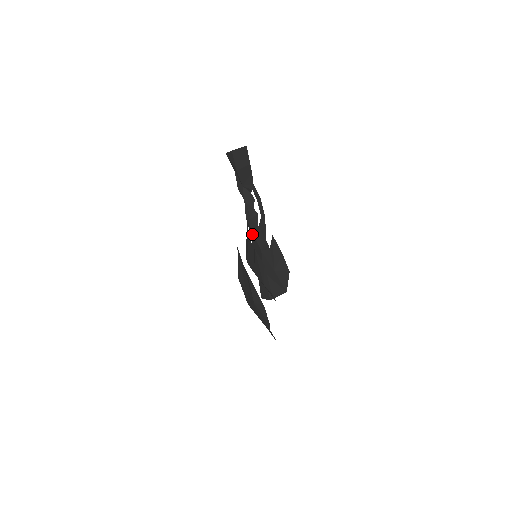
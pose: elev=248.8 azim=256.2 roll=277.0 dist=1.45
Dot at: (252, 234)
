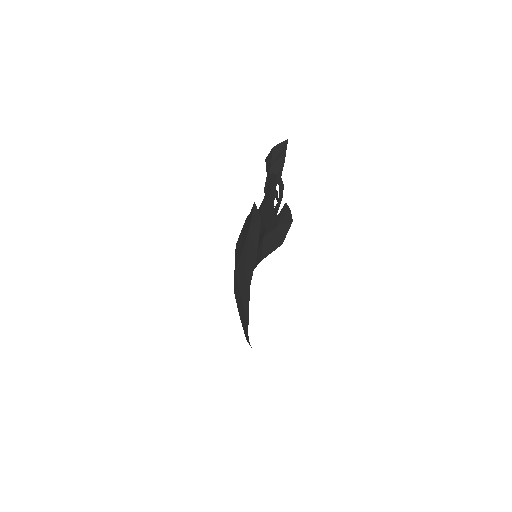
Dot at: occluded
